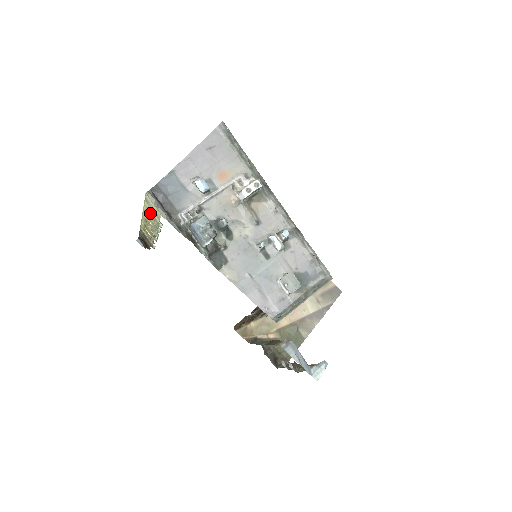
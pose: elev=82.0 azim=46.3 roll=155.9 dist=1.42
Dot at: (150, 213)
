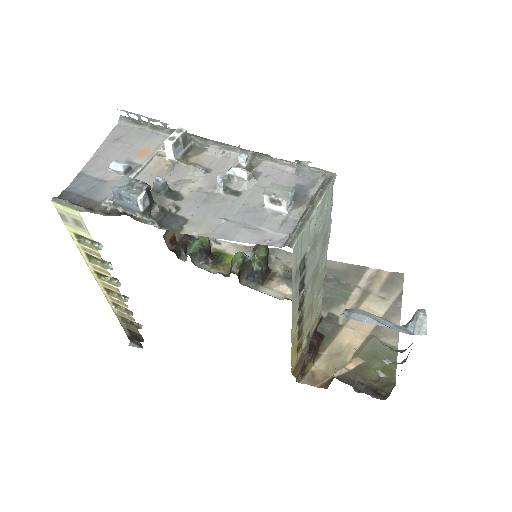
Dot at: (84, 243)
